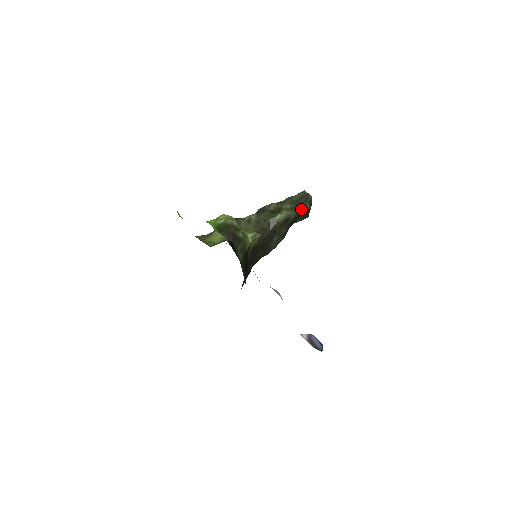
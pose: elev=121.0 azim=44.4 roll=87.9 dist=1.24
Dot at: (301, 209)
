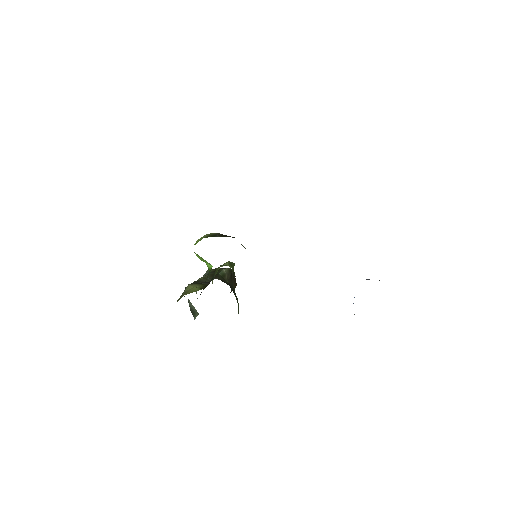
Dot at: occluded
